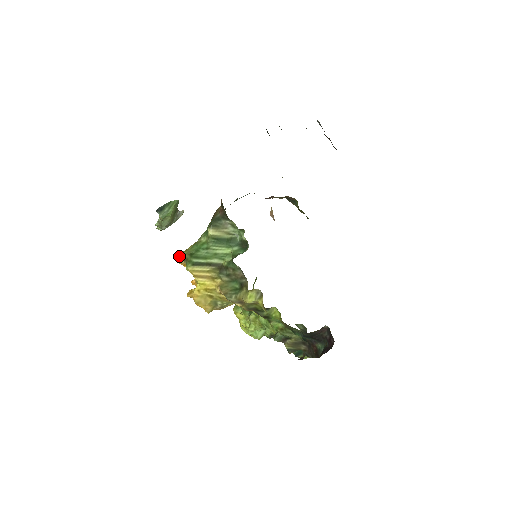
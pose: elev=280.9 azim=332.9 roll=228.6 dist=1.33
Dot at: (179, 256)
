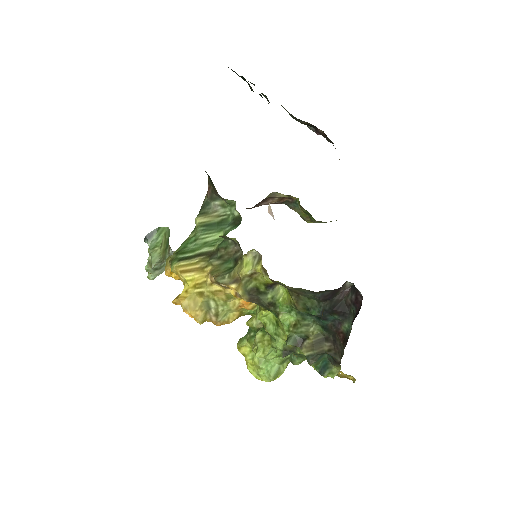
Dot at: occluded
